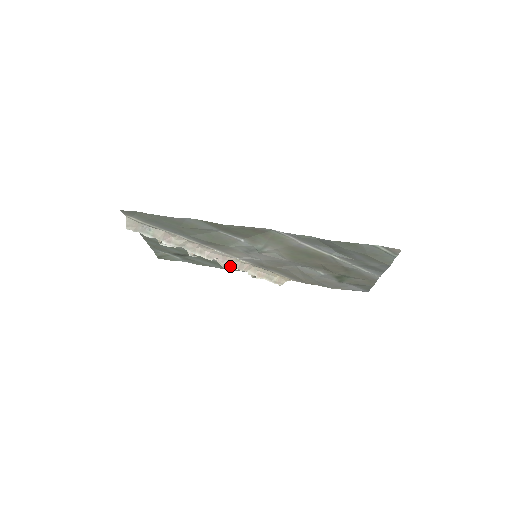
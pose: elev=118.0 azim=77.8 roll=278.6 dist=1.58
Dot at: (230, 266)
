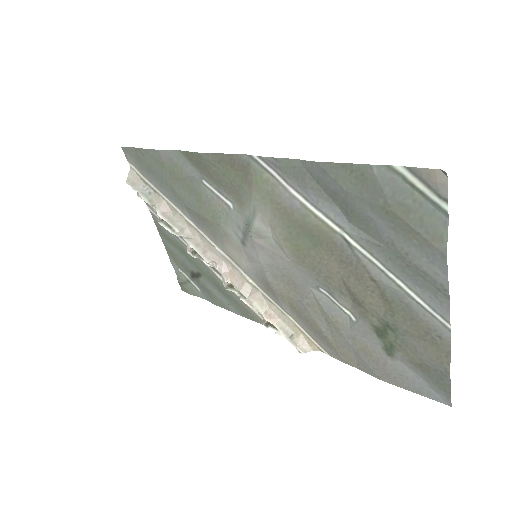
Dot at: (237, 293)
